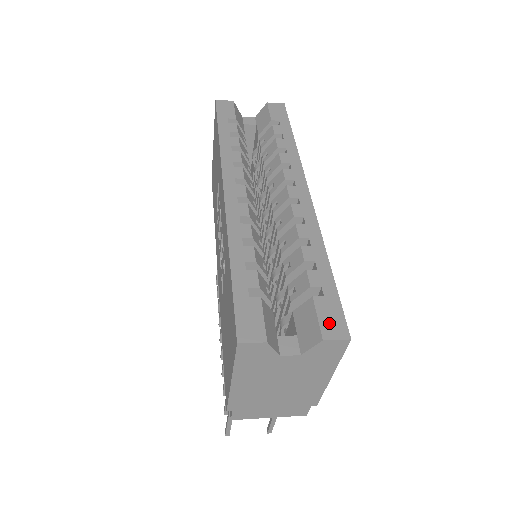
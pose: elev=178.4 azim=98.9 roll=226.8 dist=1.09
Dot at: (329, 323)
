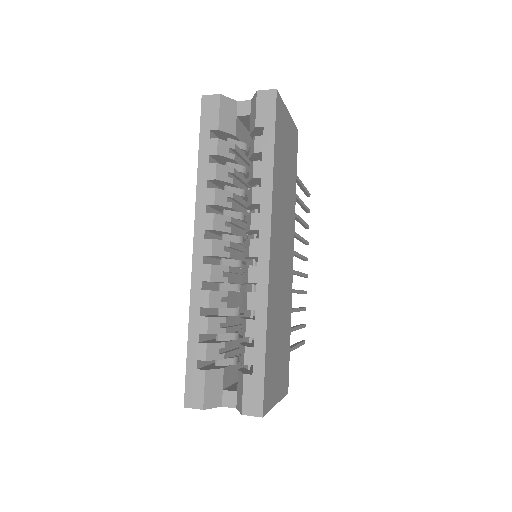
Dot at: (250, 401)
